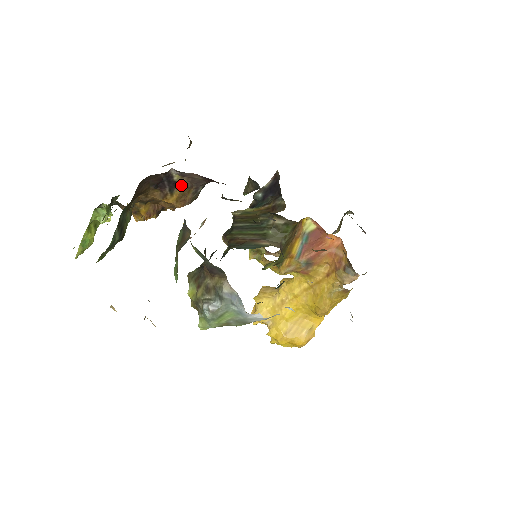
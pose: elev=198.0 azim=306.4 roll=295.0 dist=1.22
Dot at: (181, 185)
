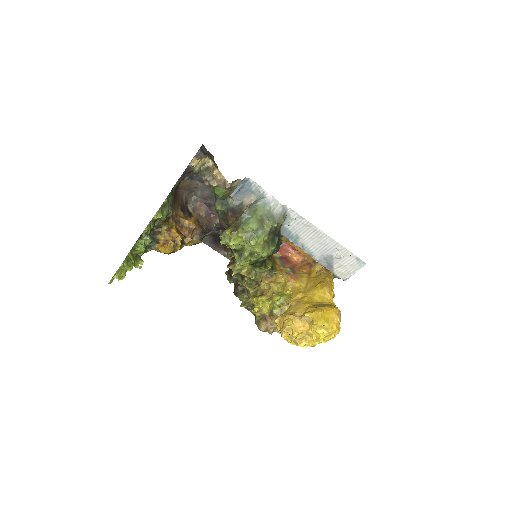
Dot at: (194, 217)
